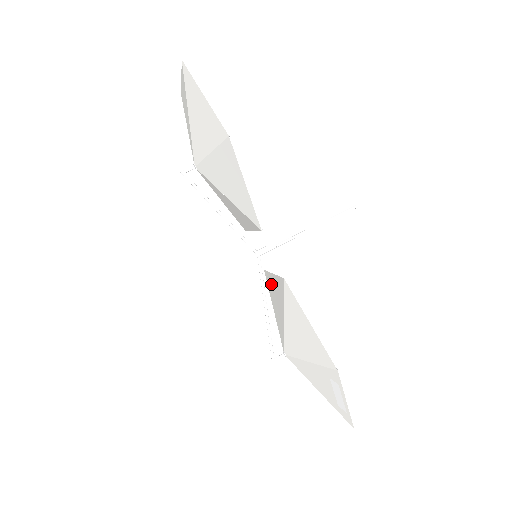
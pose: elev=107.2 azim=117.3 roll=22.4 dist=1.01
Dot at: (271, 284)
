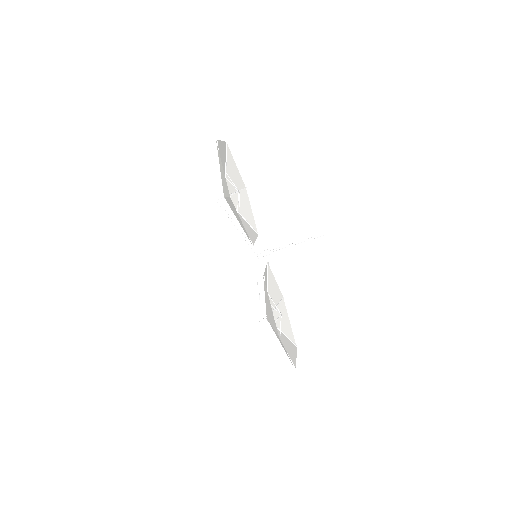
Dot at: (266, 273)
